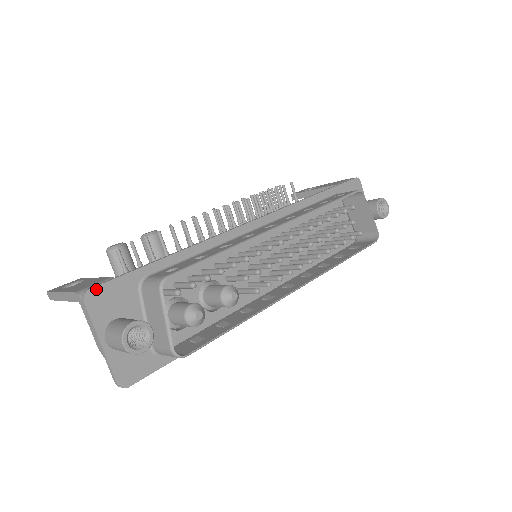
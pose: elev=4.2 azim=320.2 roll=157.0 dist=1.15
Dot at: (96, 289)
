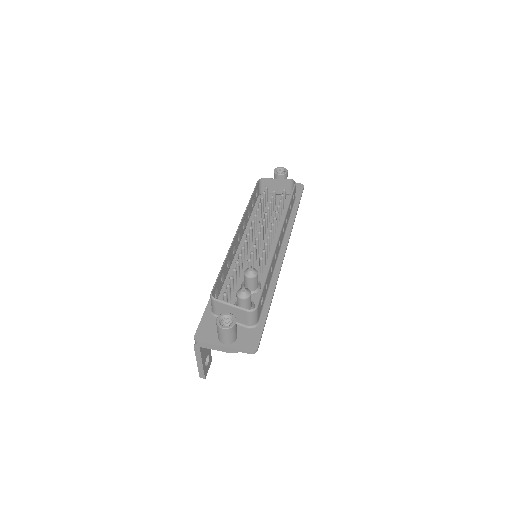
Dot at: (197, 333)
